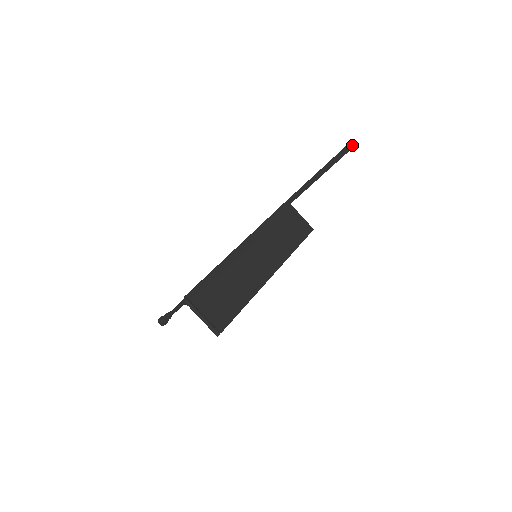
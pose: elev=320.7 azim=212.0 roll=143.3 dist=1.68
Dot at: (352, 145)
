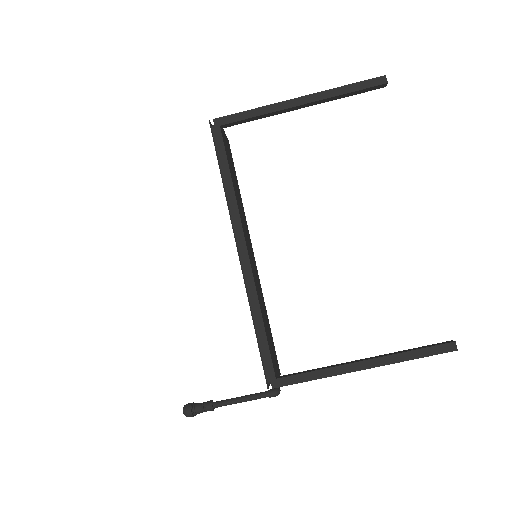
Dot at: (383, 86)
